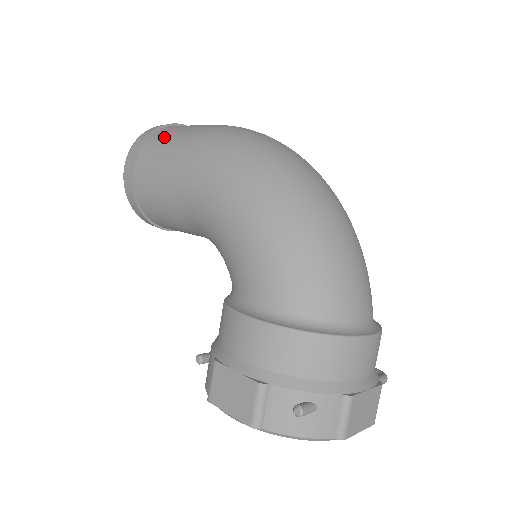
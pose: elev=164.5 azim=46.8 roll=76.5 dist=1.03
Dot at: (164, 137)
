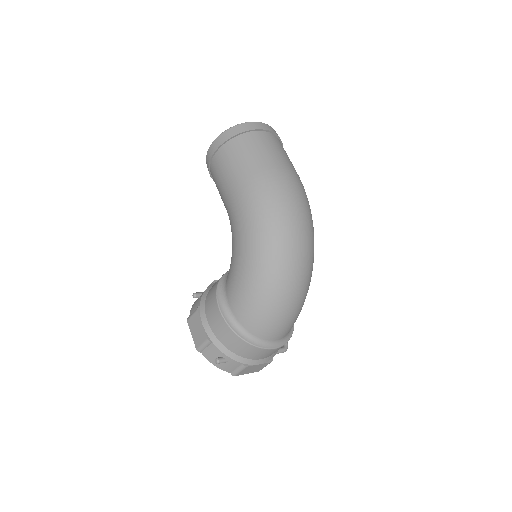
Dot at: (242, 150)
